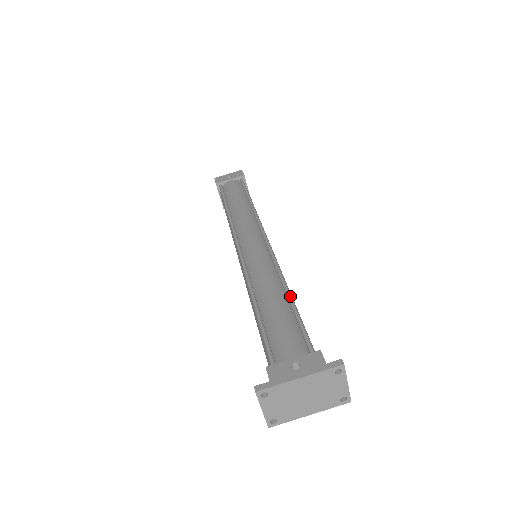
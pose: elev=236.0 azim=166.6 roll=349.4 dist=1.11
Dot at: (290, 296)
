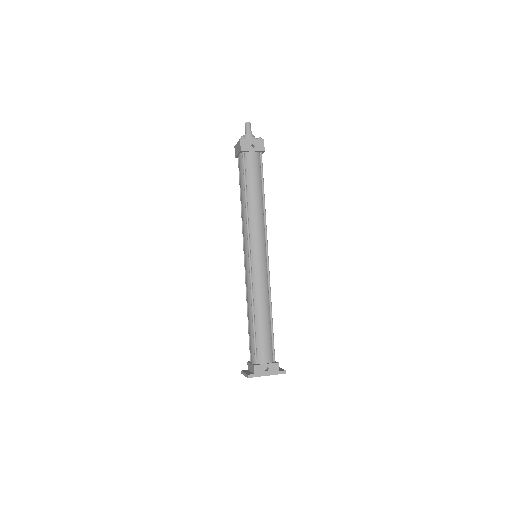
Dot at: occluded
